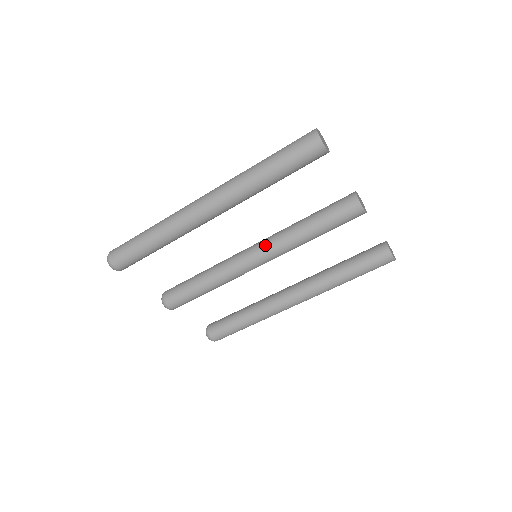
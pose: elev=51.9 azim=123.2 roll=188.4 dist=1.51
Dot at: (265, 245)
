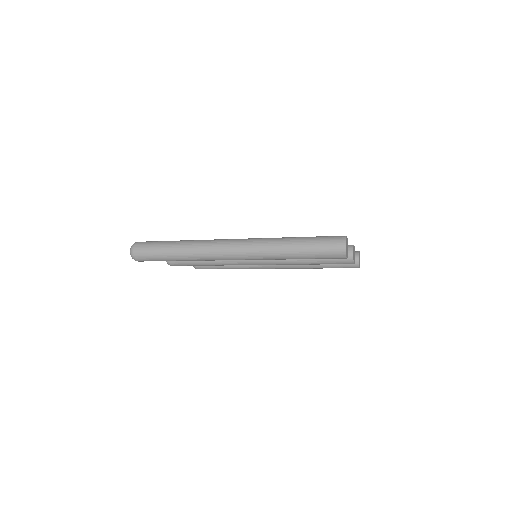
Dot at: occluded
